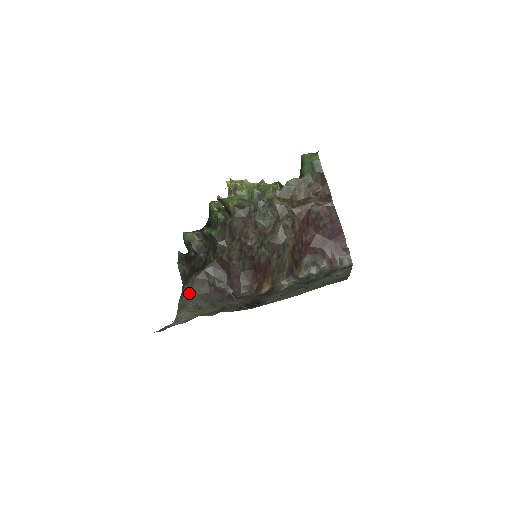
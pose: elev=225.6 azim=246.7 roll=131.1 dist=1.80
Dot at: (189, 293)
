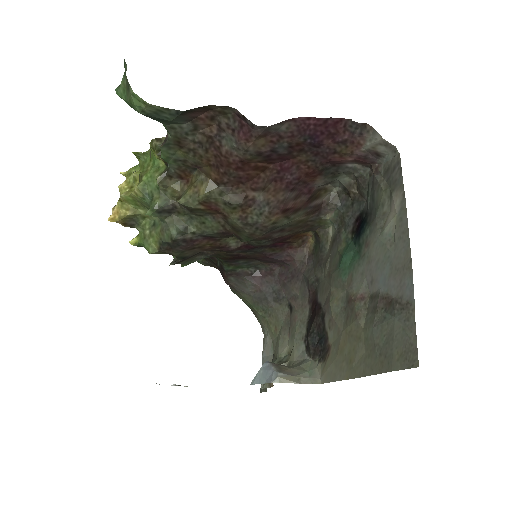
Dot at: (243, 299)
